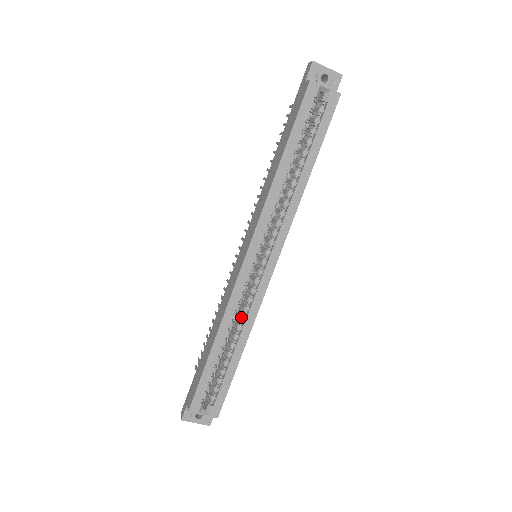
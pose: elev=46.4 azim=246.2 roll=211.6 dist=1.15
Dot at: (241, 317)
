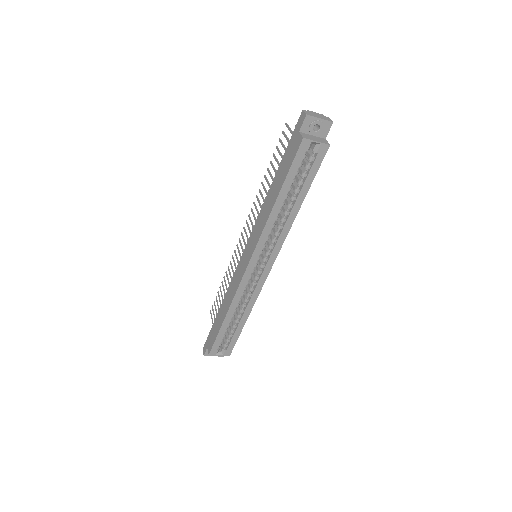
Dot at: (245, 300)
